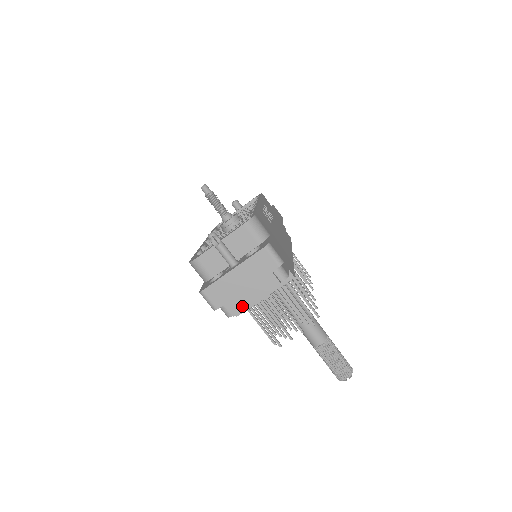
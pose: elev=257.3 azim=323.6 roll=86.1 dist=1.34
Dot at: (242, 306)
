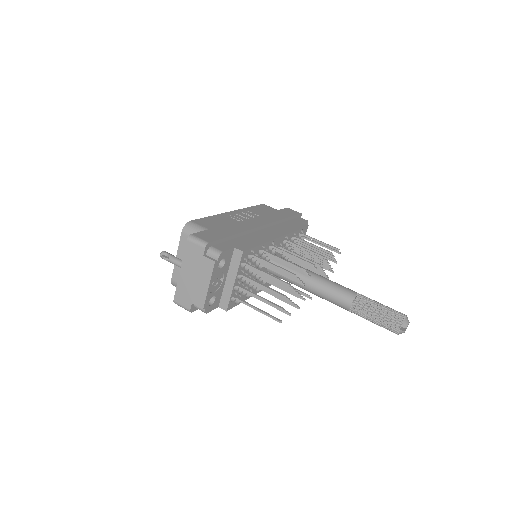
Dot at: (203, 297)
